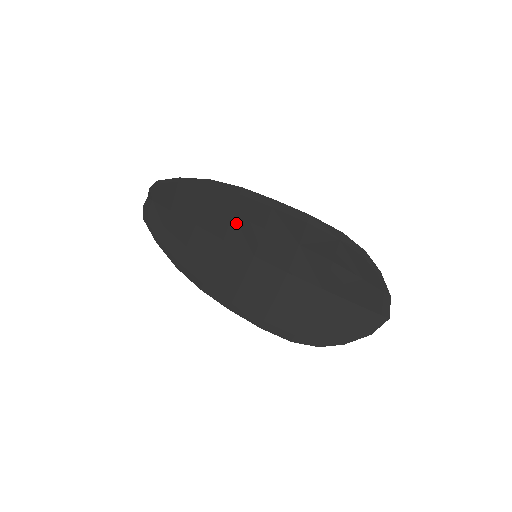
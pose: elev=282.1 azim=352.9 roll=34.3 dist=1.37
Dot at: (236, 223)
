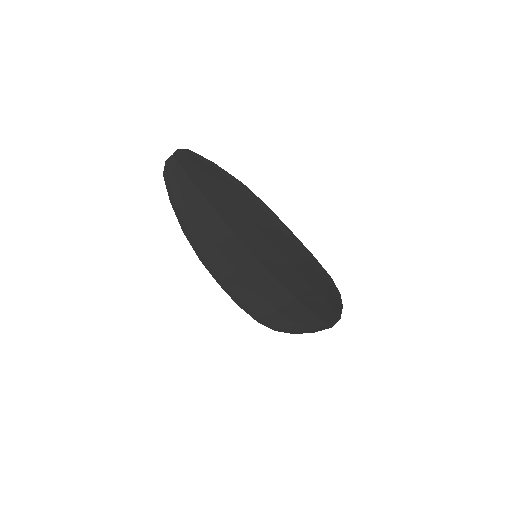
Dot at: (251, 228)
